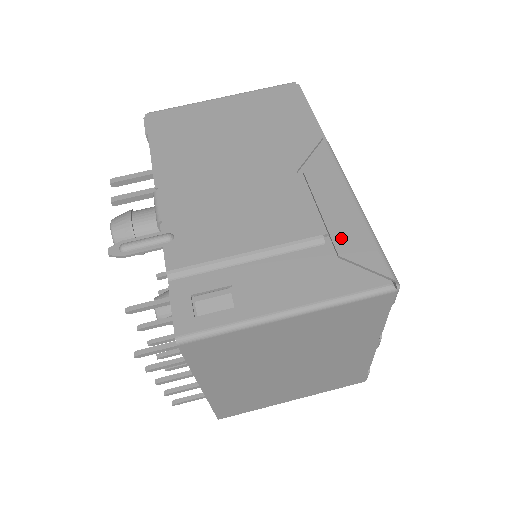
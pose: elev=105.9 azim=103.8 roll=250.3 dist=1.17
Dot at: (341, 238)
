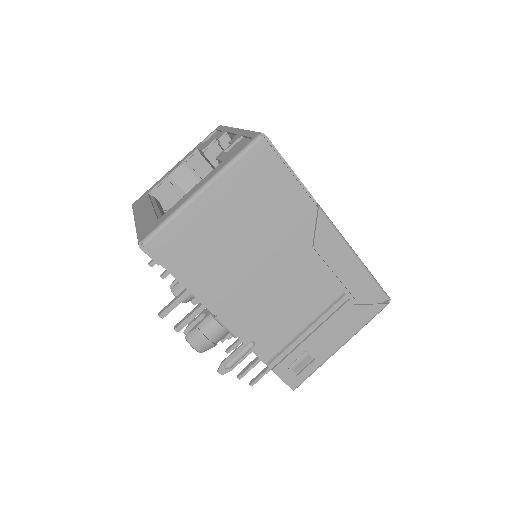
Dot at: (355, 289)
